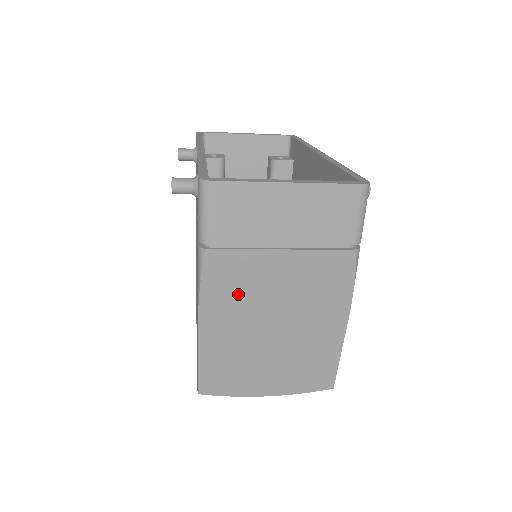
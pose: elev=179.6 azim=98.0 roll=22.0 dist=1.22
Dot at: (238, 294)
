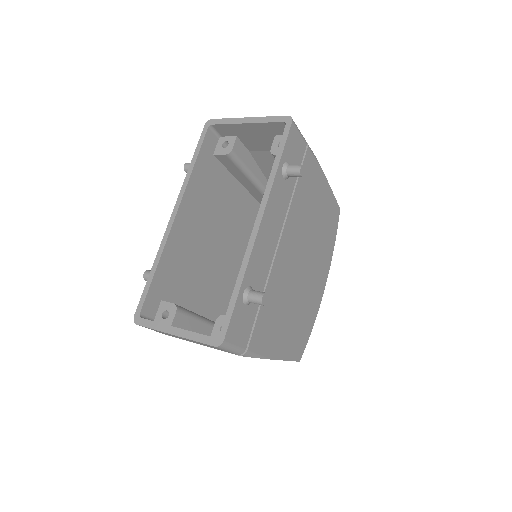
Dot at: occluded
